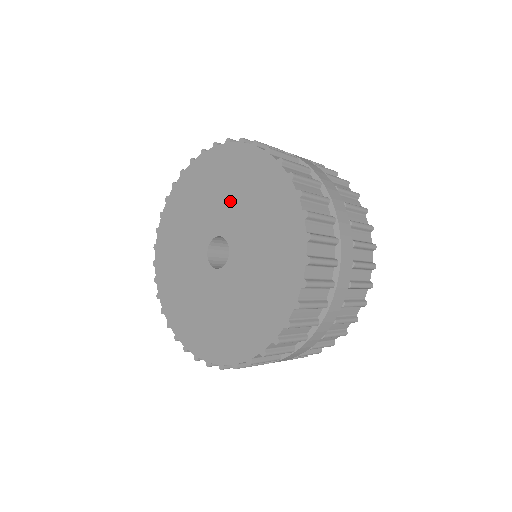
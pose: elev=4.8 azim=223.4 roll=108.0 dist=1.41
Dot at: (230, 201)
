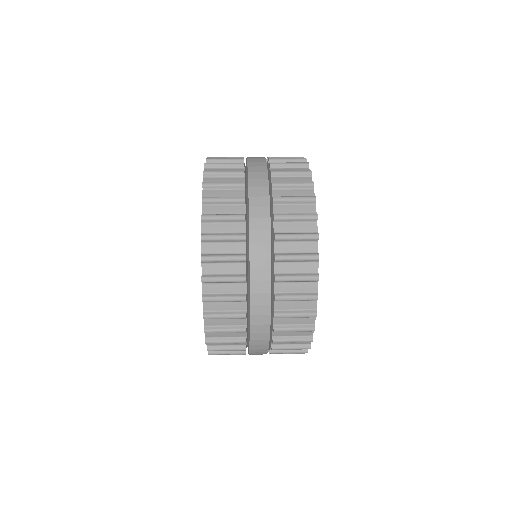
Dot at: occluded
